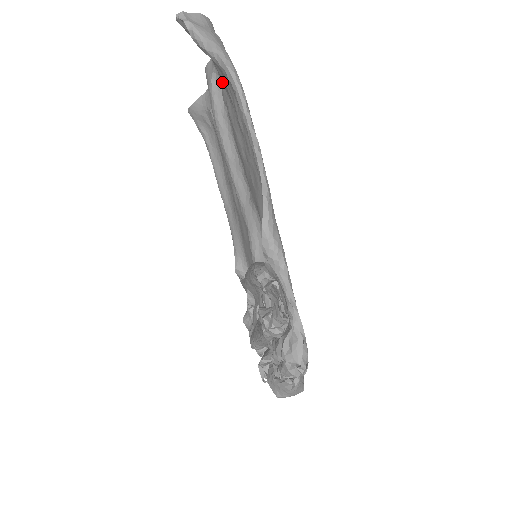
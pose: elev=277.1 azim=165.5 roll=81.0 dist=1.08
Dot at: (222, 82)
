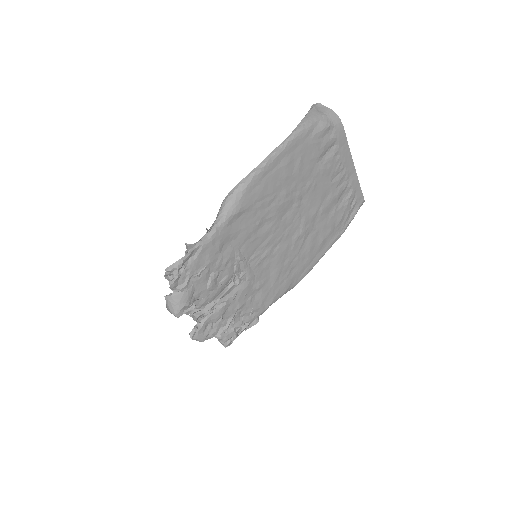
Dot at: (327, 155)
